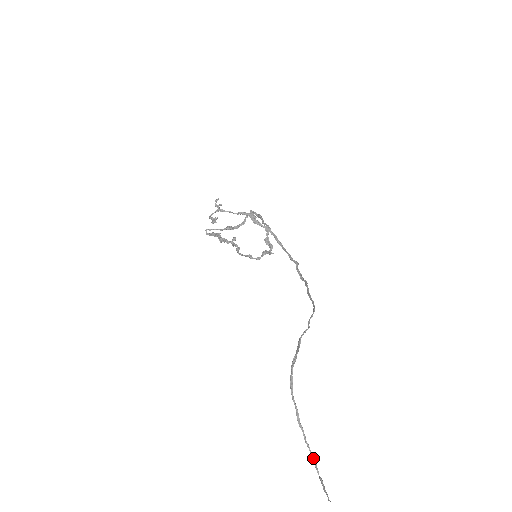
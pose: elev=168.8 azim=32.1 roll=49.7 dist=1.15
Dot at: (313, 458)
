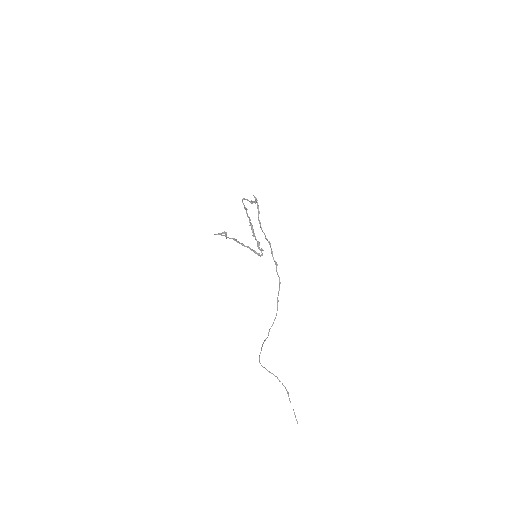
Dot at: (284, 386)
